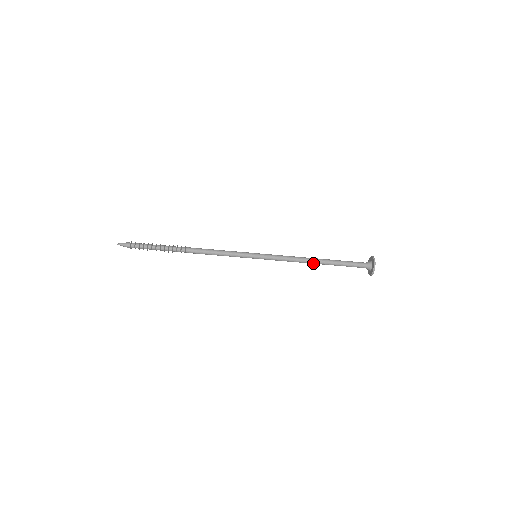
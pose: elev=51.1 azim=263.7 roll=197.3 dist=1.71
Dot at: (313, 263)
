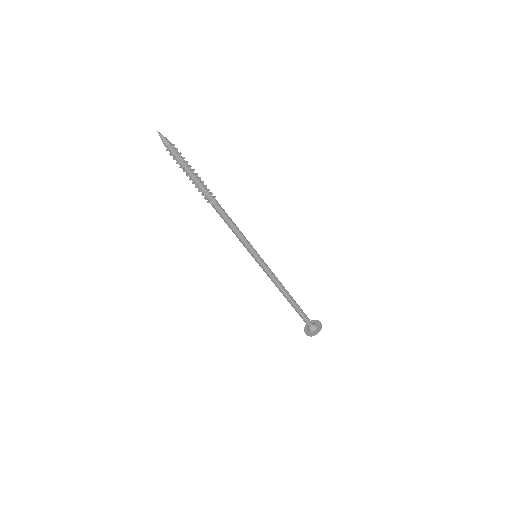
Dot at: (286, 296)
